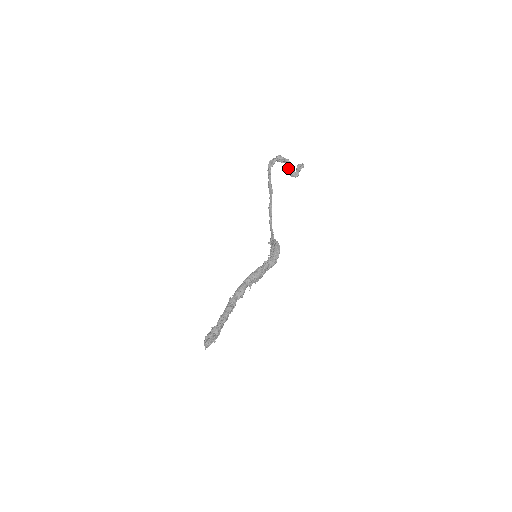
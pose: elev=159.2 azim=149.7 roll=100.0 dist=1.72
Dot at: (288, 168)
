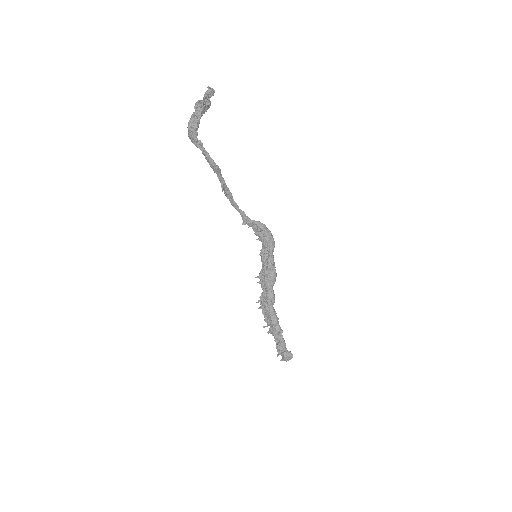
Dot at: occluded
